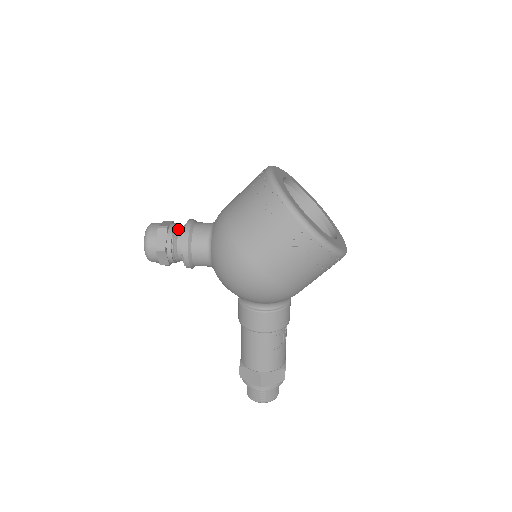
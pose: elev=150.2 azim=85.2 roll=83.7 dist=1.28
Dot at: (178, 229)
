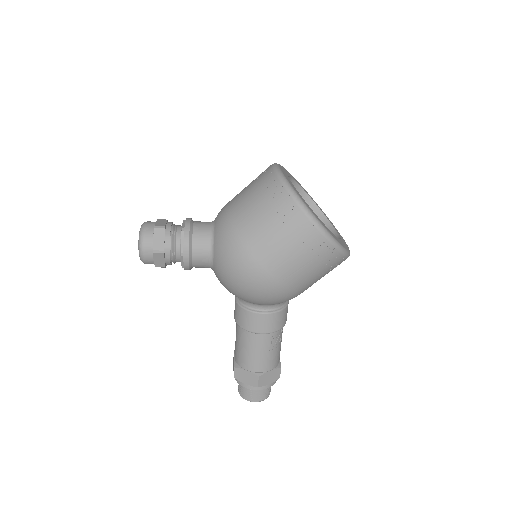
Dot at: (175, 229)
